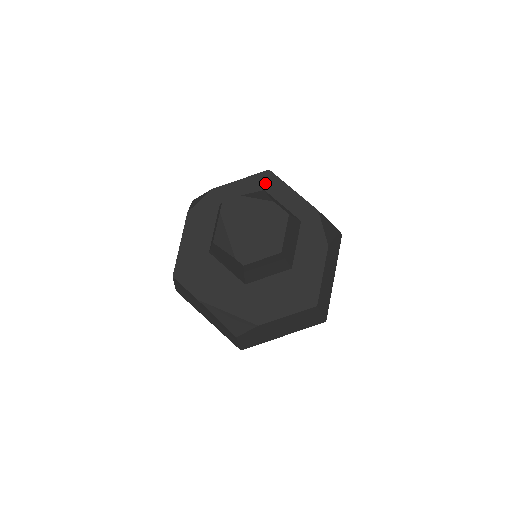
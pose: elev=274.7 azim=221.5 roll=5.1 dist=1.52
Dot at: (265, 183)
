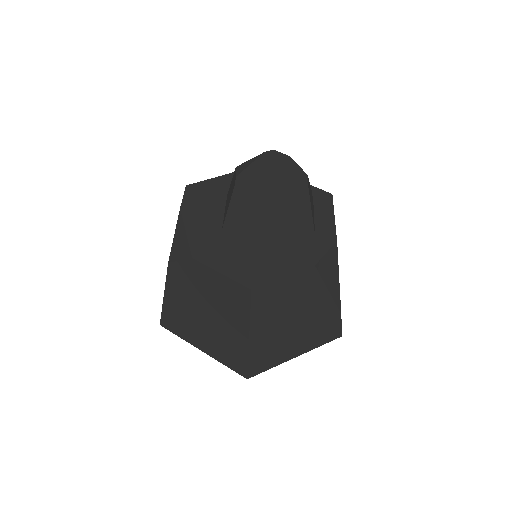
Dot at: (319, 197)
